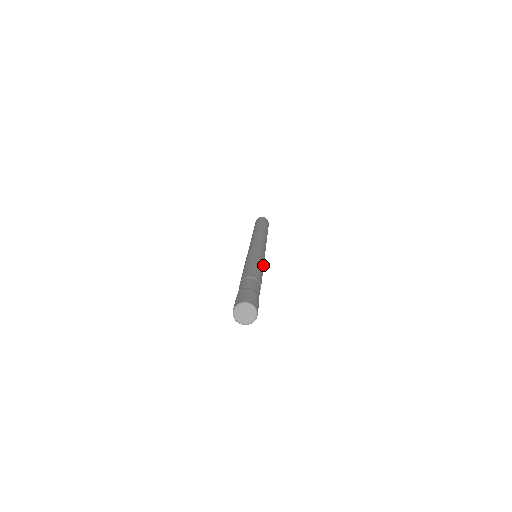
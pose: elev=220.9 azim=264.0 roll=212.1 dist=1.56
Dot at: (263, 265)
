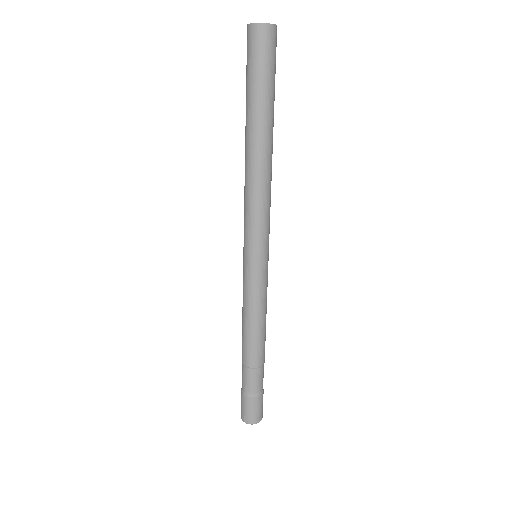
Dot at: occluded
